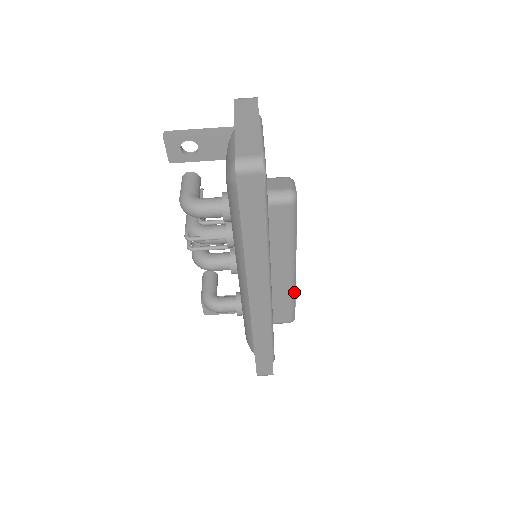
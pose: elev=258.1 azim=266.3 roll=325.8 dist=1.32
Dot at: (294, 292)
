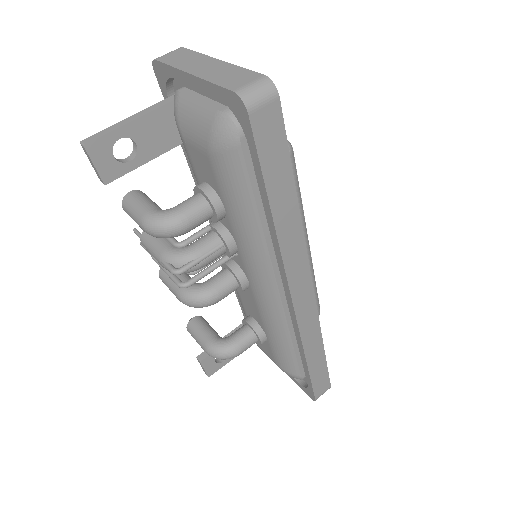
Dot at: (313, 275)
